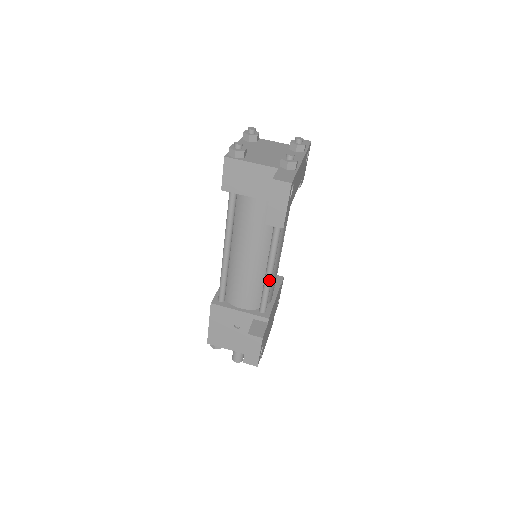
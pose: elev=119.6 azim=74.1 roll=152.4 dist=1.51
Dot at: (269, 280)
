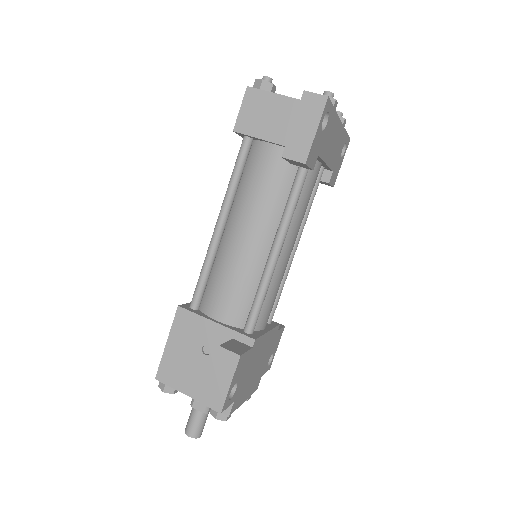
Dot at: (268, 276)
